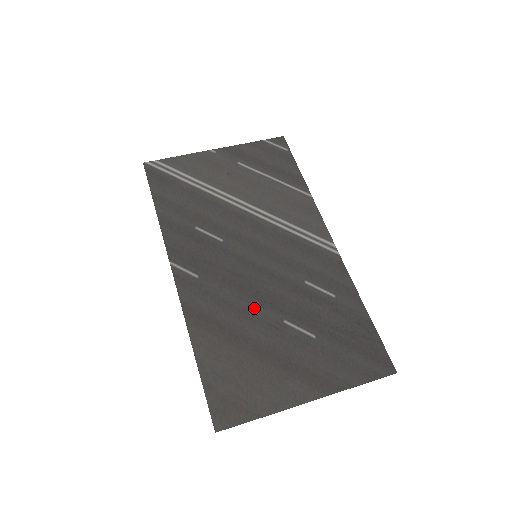
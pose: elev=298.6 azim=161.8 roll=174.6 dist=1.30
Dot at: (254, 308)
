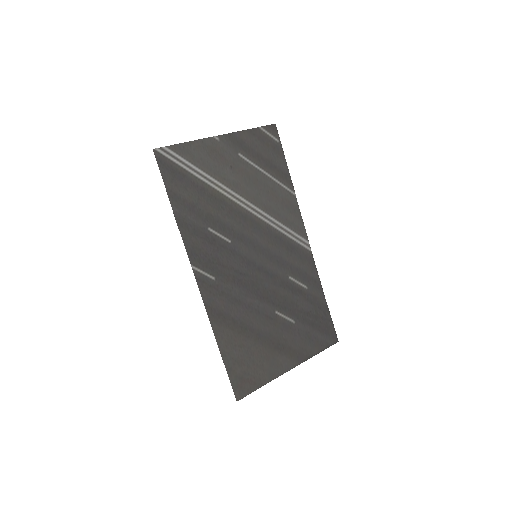
Dot at: (256, 303)
